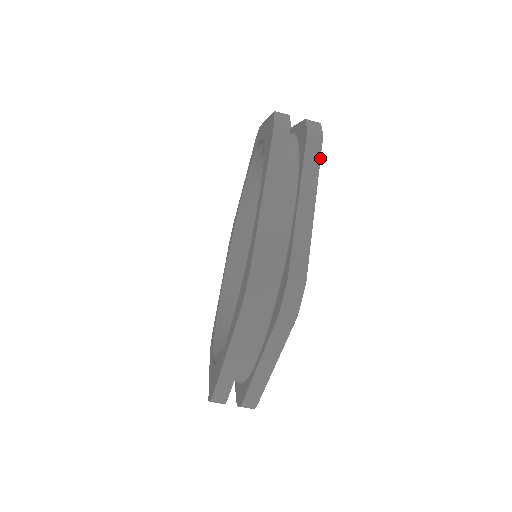
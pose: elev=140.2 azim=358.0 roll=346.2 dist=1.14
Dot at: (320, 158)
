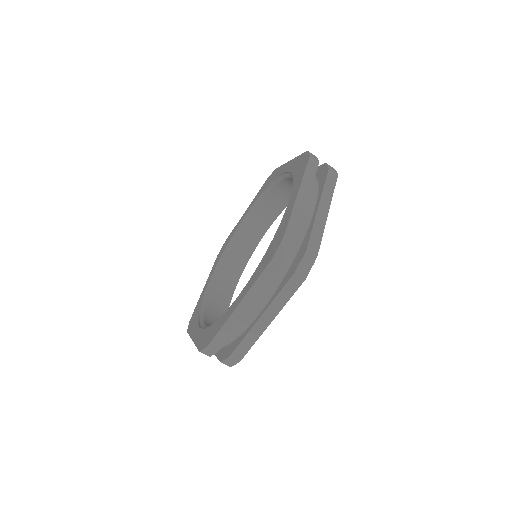
Dot at: (293, 294)
